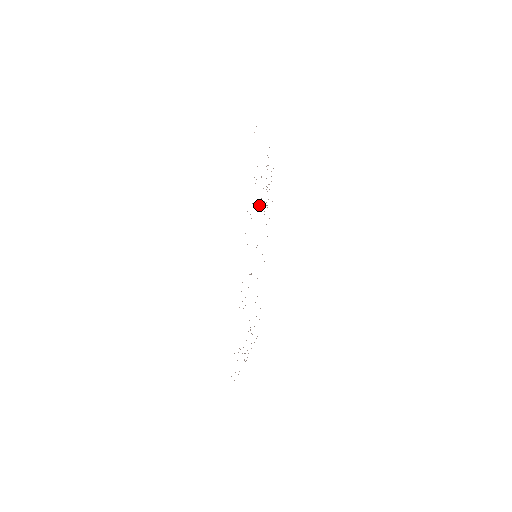
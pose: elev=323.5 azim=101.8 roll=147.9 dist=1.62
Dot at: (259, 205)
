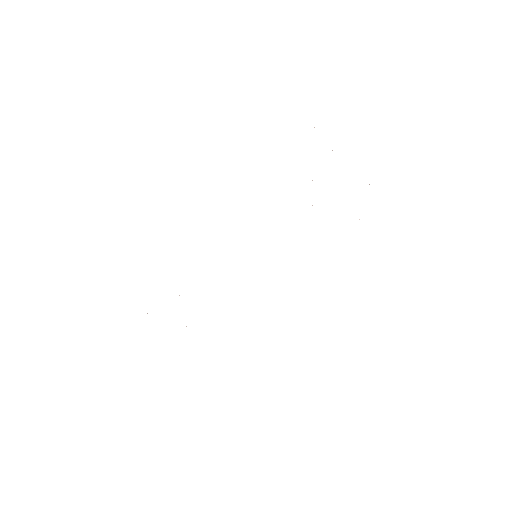
Dot at: occluded
